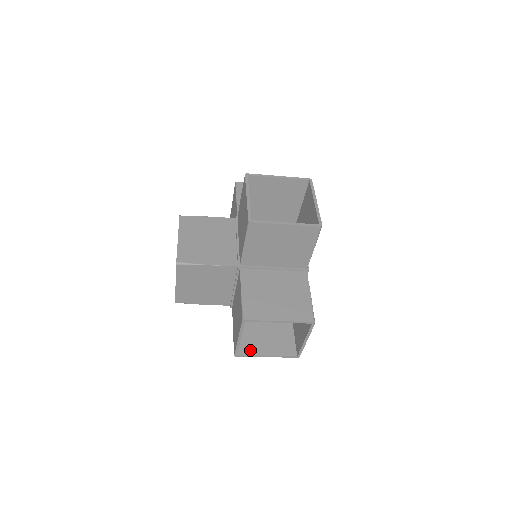
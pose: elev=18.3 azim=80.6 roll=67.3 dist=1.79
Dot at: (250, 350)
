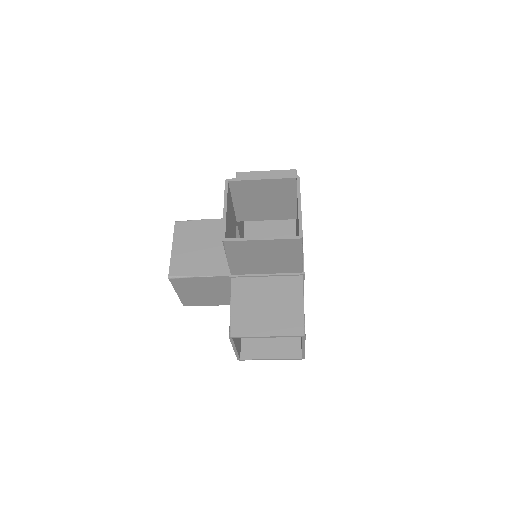
Dot at: (254, 353)
